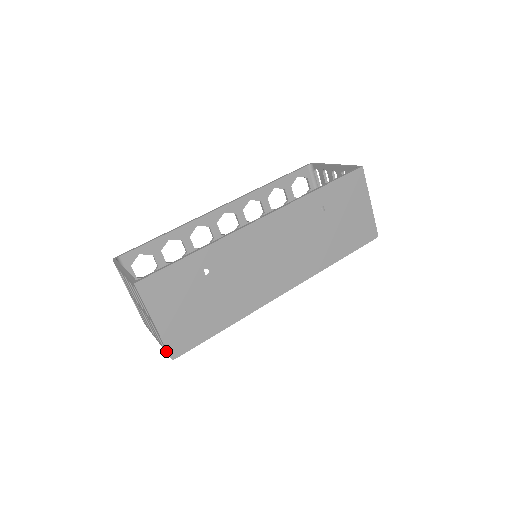
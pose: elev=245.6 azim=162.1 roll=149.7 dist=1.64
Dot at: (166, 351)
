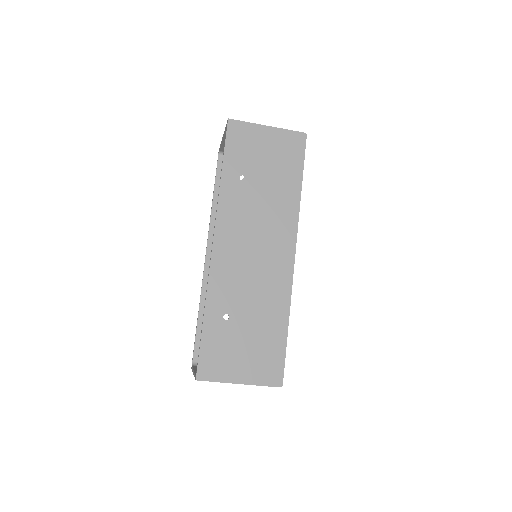
Dot at: occluded
